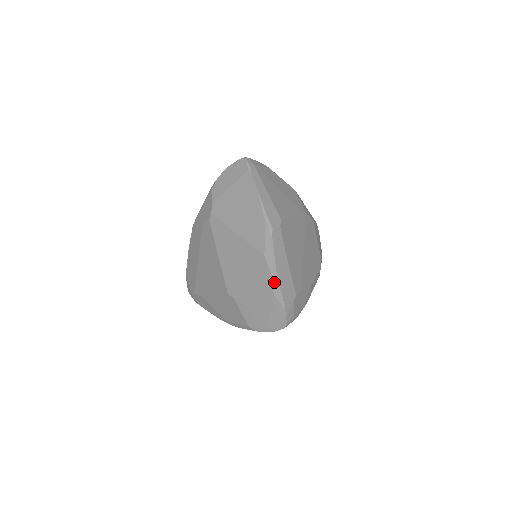
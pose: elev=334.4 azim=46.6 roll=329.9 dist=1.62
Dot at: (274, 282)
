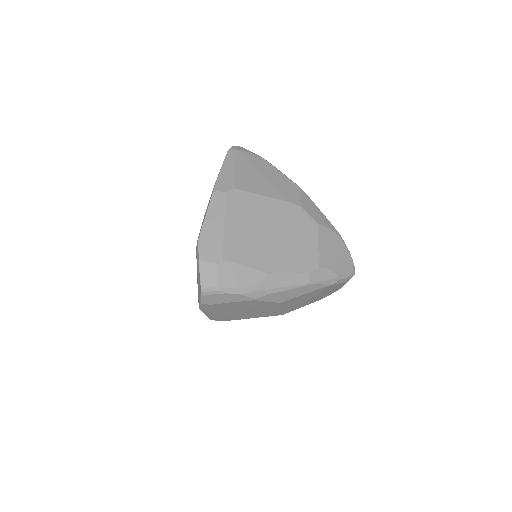
Dot at: (198, 238)
